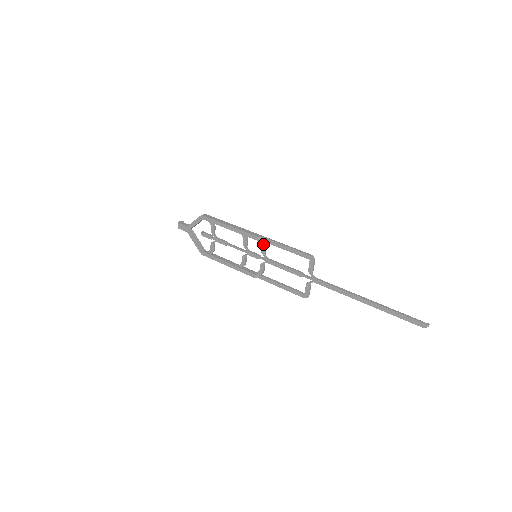
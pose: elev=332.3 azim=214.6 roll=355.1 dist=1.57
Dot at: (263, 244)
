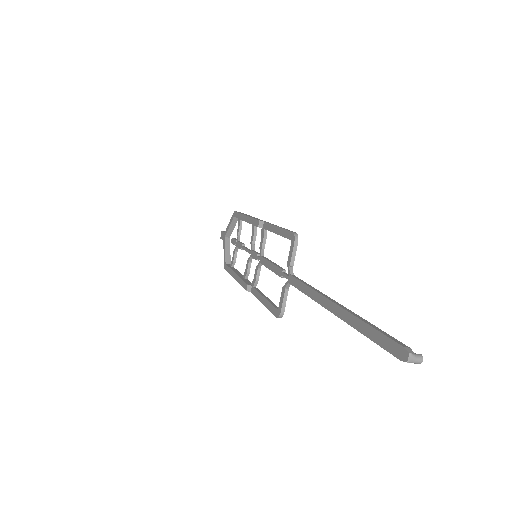
Dot at: (263, 233)
